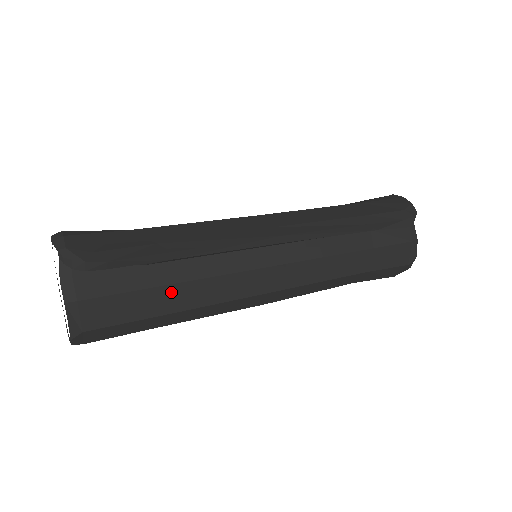
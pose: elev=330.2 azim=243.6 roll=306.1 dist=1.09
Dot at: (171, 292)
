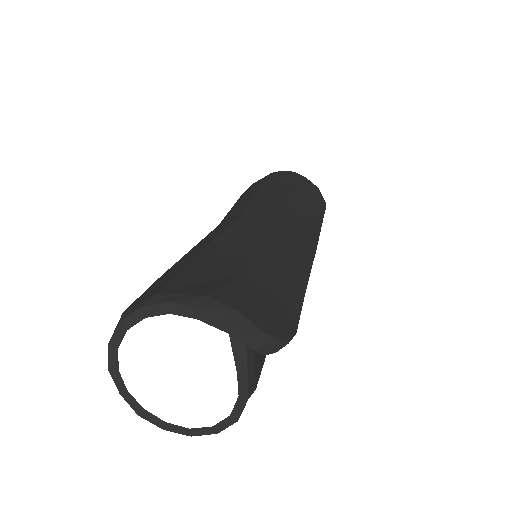
Dot at: occluded
